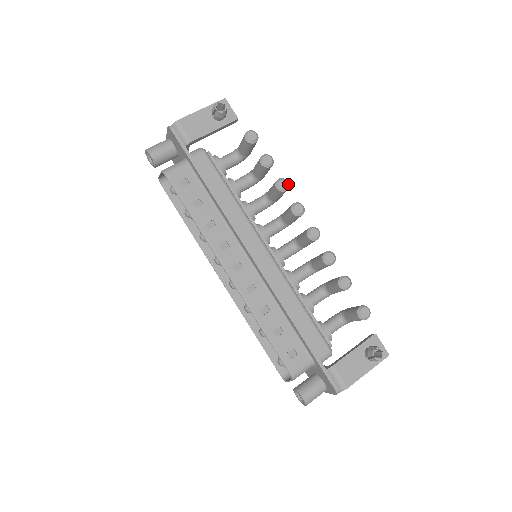
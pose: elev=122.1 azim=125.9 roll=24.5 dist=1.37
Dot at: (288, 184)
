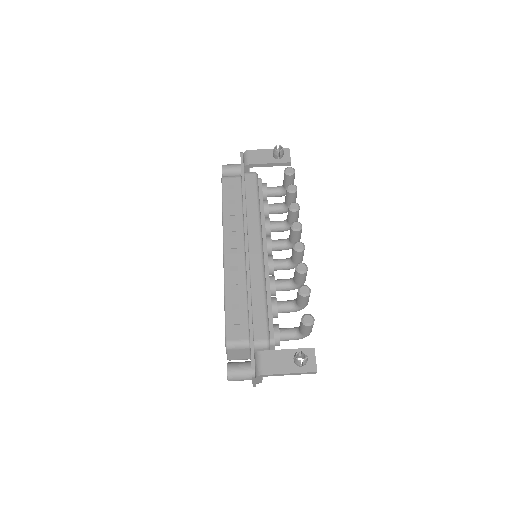
Dot at: (299, 208)
